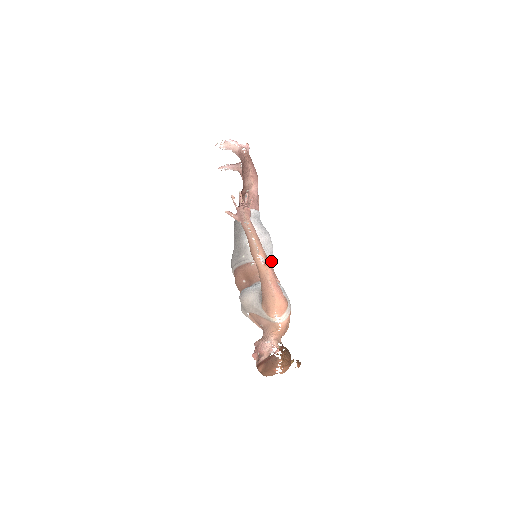
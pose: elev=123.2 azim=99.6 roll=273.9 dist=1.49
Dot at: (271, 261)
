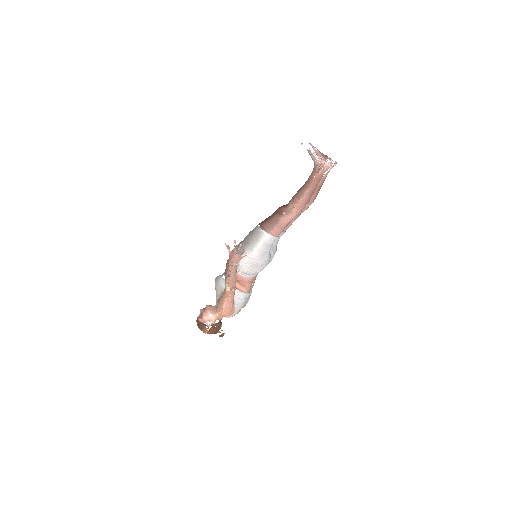
Dot at: (256, 274)
